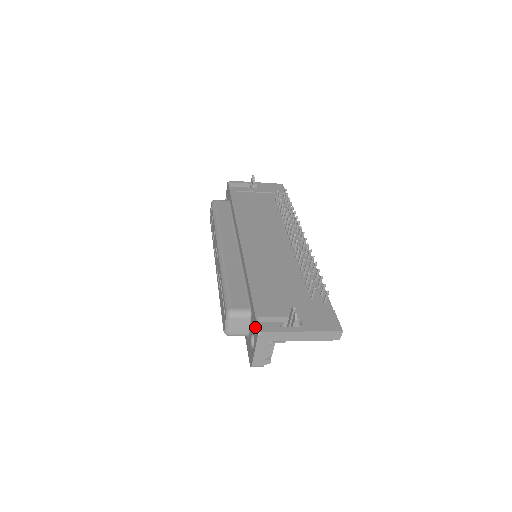
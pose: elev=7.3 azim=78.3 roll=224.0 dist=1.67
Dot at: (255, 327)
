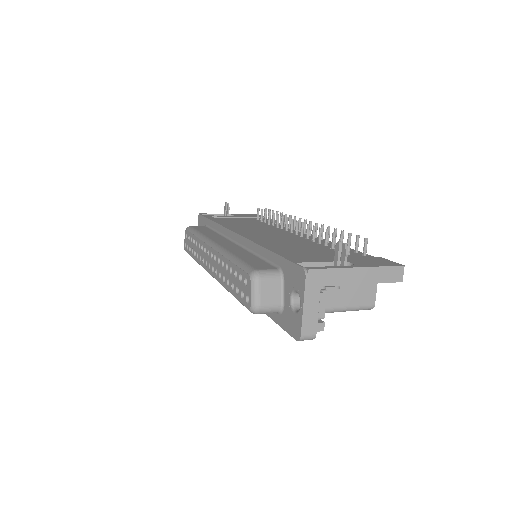
Dot at: (296, 274)
